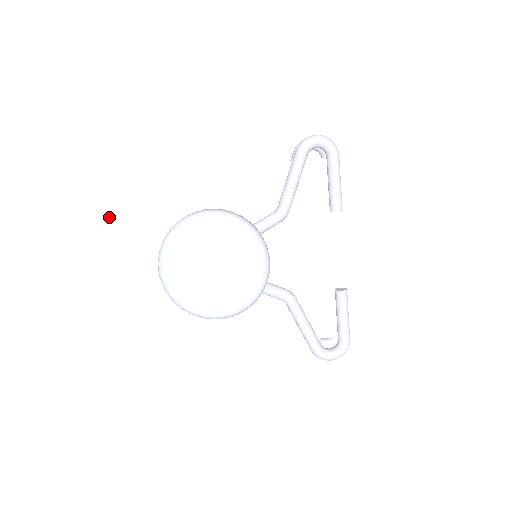
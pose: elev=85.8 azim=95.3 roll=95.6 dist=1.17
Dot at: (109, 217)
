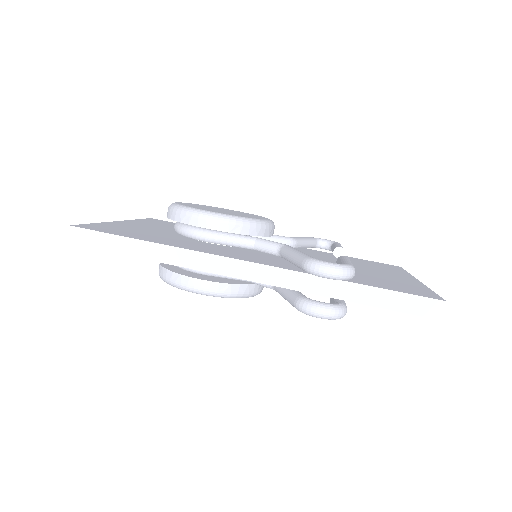
Dot at: (144, 220)
